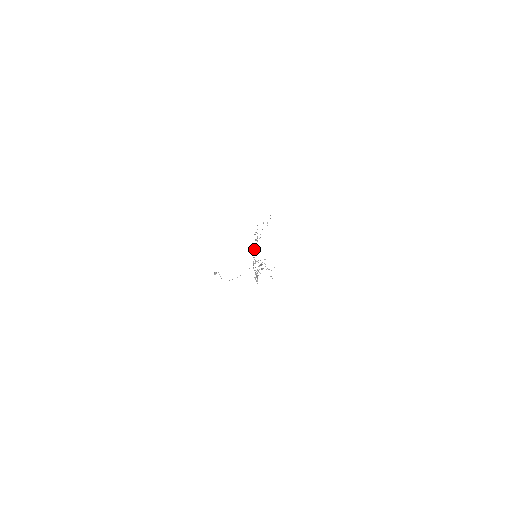
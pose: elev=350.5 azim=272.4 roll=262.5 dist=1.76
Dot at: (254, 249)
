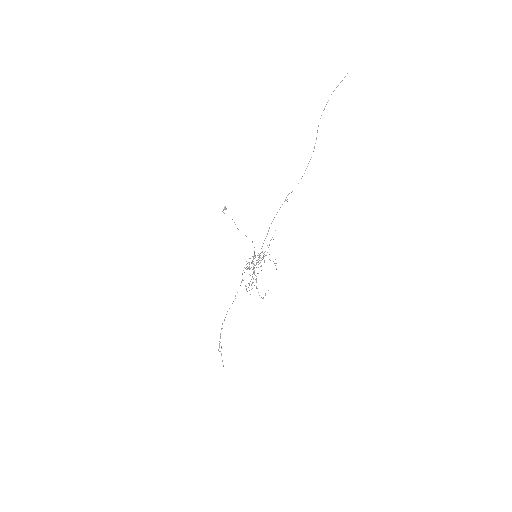
Dot at: occluded
